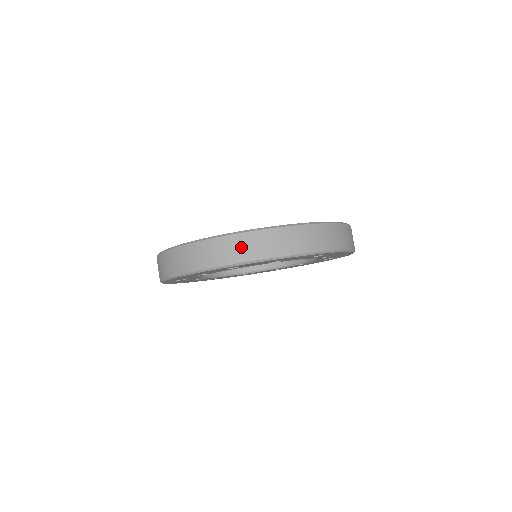
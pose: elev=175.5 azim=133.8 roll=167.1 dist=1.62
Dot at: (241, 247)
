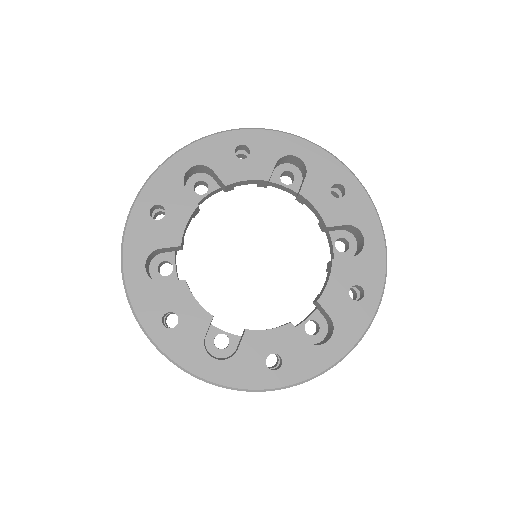
Dot at: occluded
